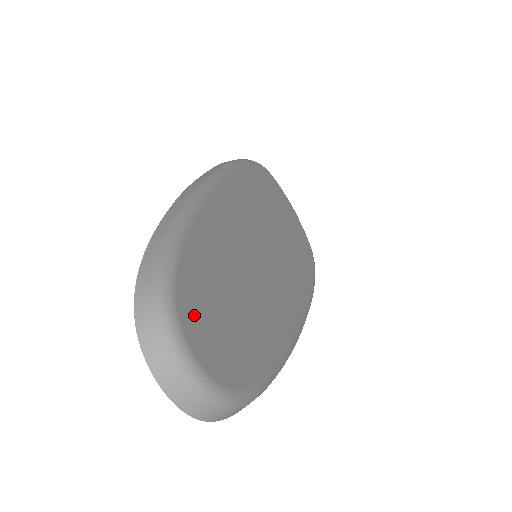
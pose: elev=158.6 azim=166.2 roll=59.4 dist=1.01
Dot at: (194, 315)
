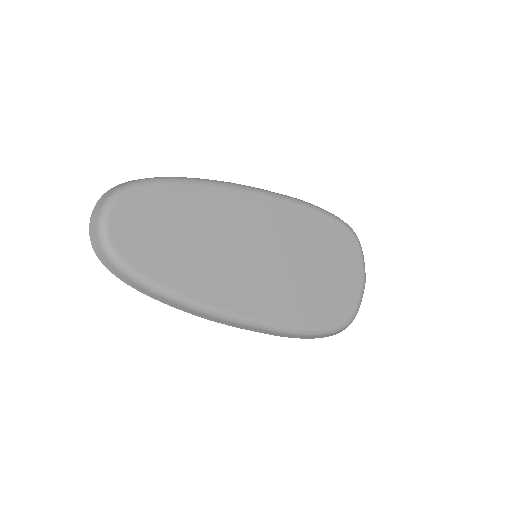
Dot at: (134, 207)
